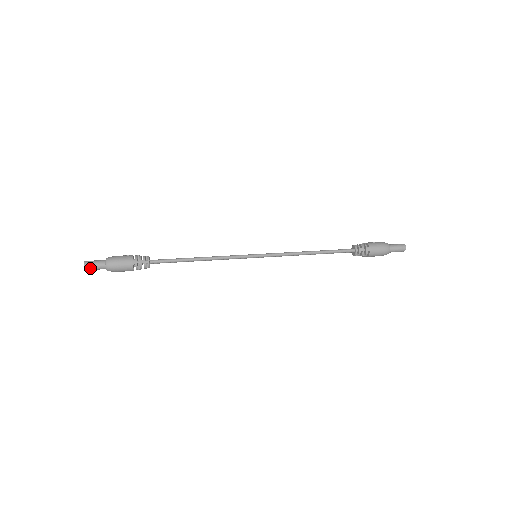
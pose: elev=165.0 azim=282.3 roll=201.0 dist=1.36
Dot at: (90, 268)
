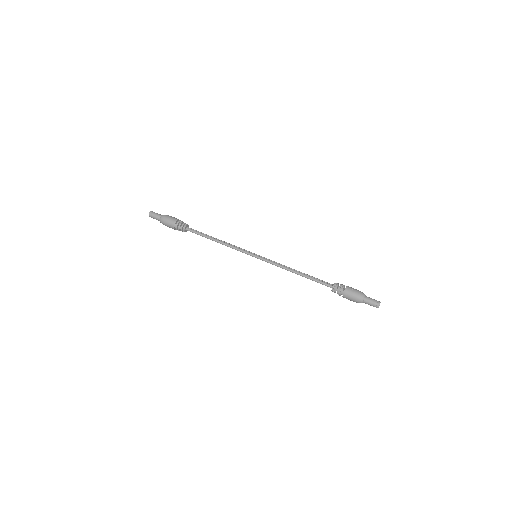
Dot at: (152, 217)
